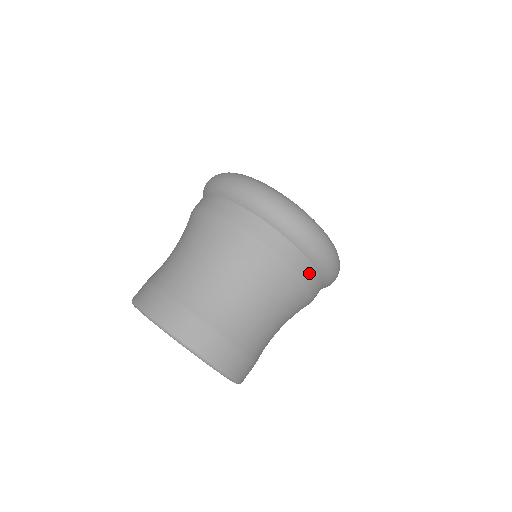
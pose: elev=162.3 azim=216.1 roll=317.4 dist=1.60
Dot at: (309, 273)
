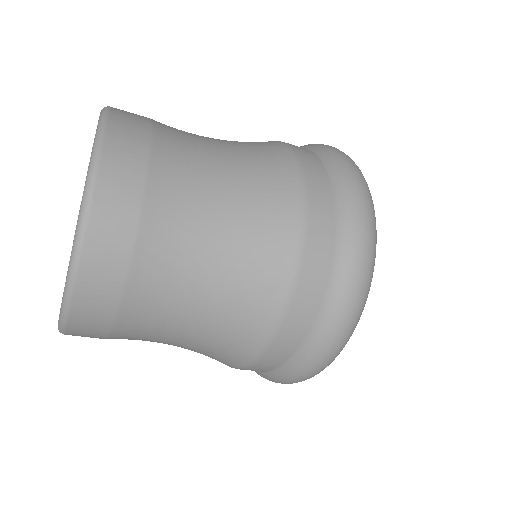
Dot at: (307, 299)
